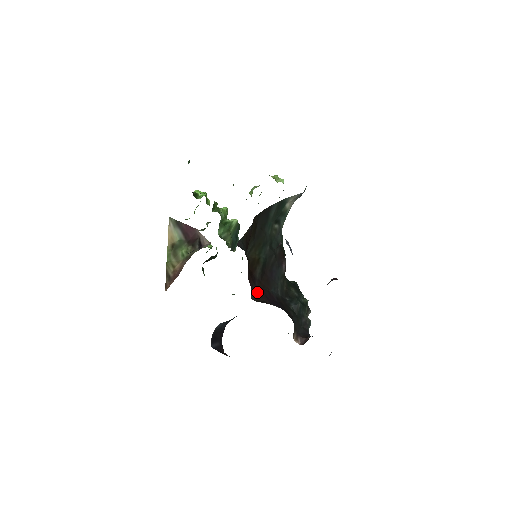
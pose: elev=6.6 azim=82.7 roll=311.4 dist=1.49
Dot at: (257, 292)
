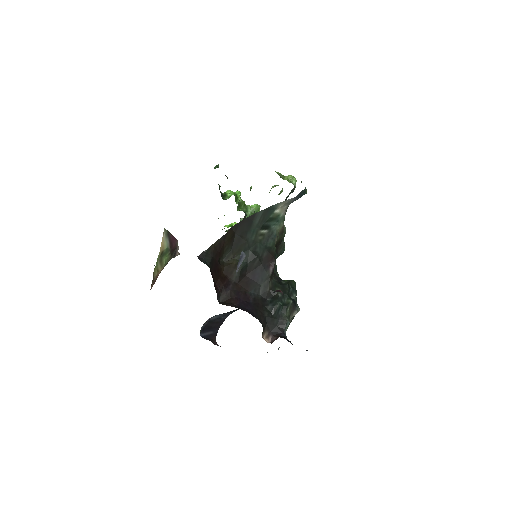
Dot at: (228, 294)
